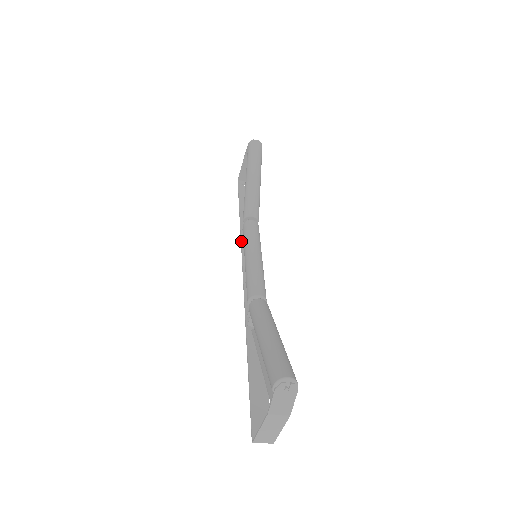
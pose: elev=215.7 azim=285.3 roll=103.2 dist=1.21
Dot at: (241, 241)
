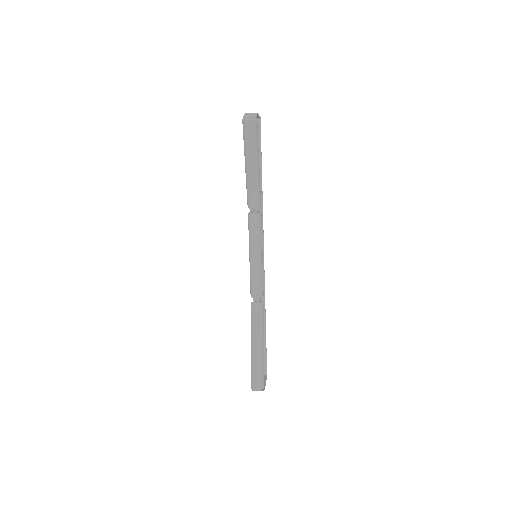
Dot at: occluded
